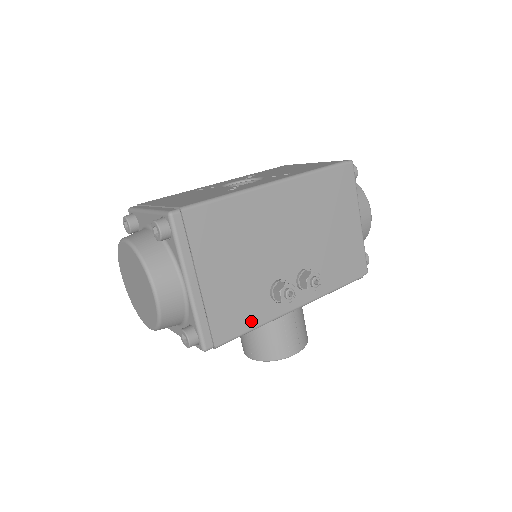
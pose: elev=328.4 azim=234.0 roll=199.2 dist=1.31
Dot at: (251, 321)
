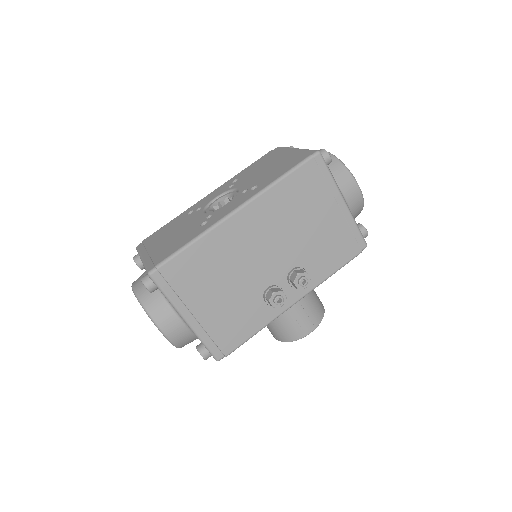
Dot at: (252, 327)
